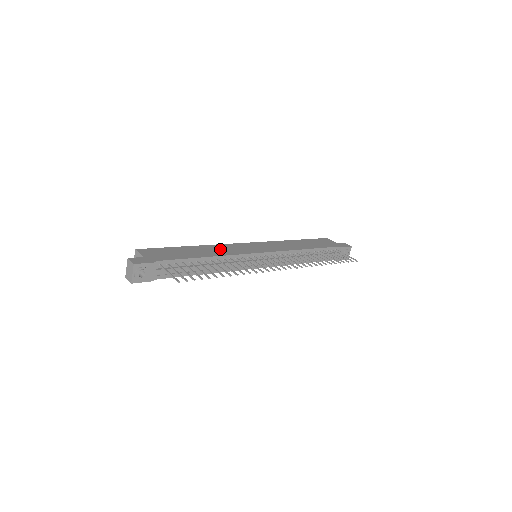
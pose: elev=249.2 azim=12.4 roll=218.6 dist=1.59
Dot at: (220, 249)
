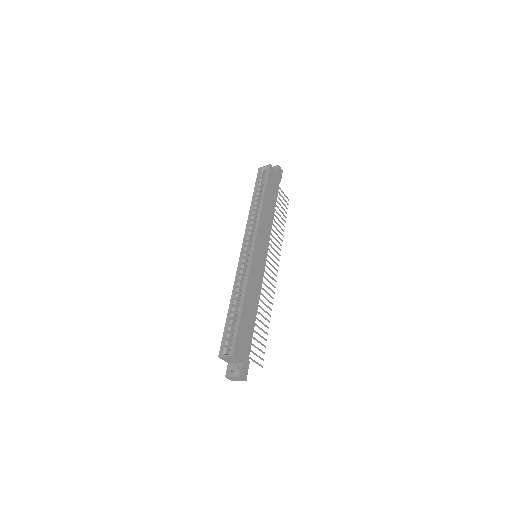
Dot at: (254, 287)
